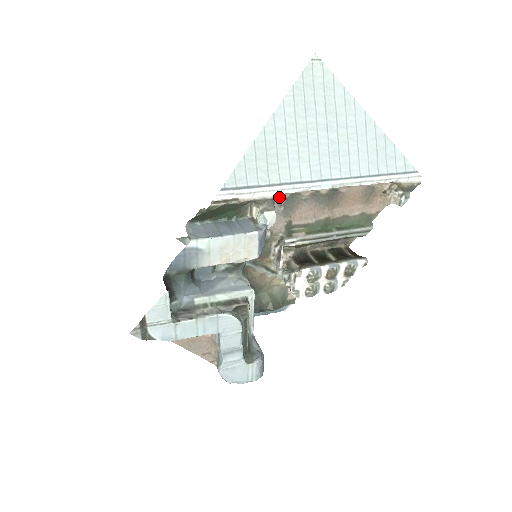
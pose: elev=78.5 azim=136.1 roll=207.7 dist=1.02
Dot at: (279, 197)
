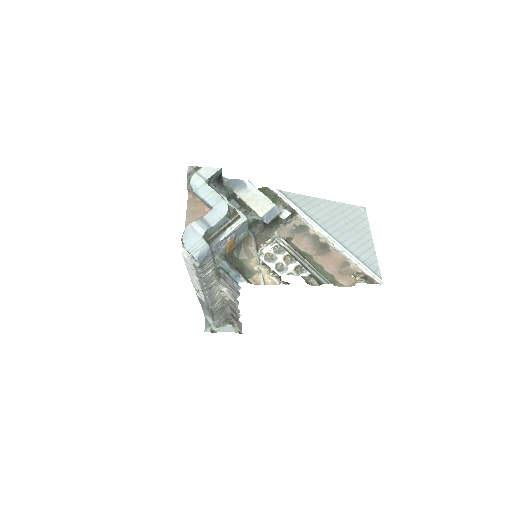
Dot at: (298, 221)
